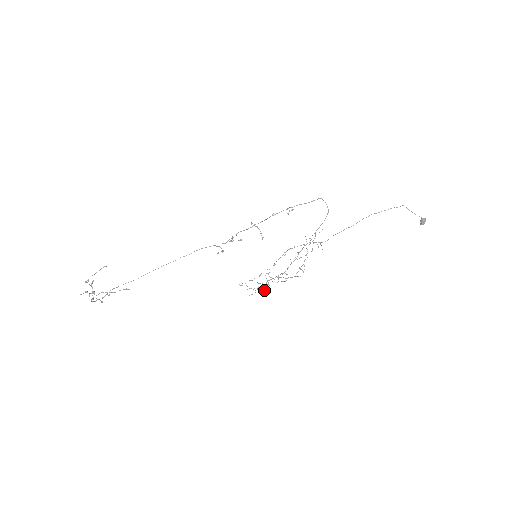
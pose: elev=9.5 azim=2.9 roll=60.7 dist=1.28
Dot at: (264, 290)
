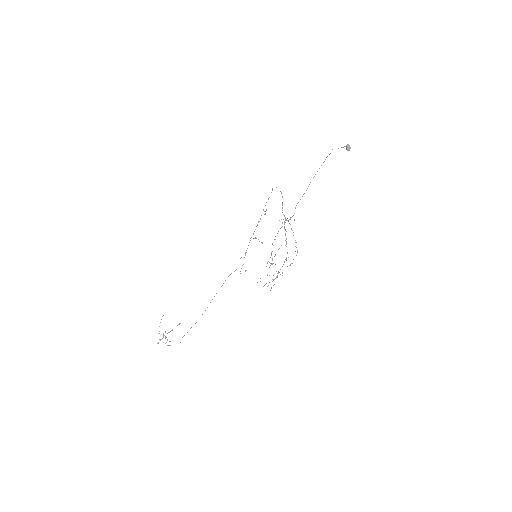
Dot at: occluded
